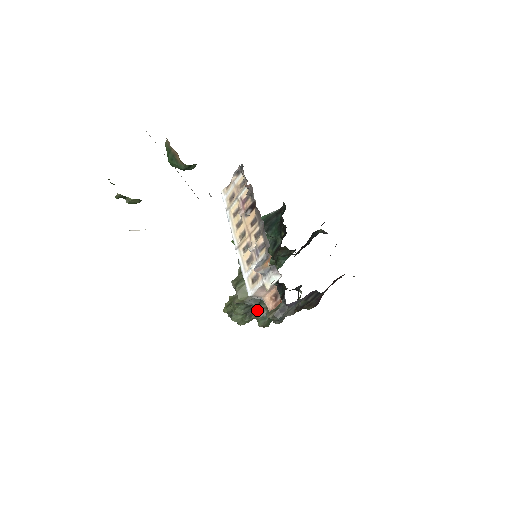
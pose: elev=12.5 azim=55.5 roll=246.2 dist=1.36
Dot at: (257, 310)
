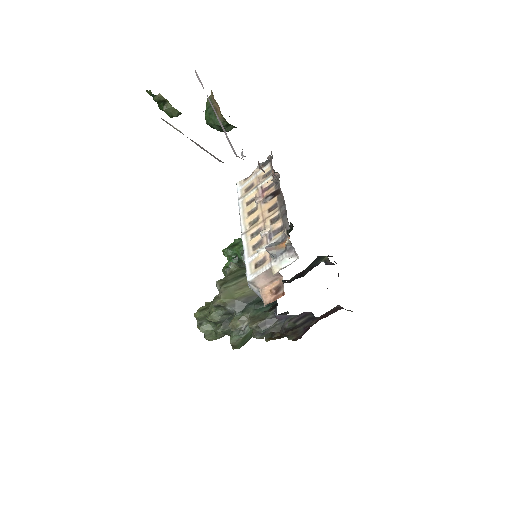
Dot at: (238, 318)
